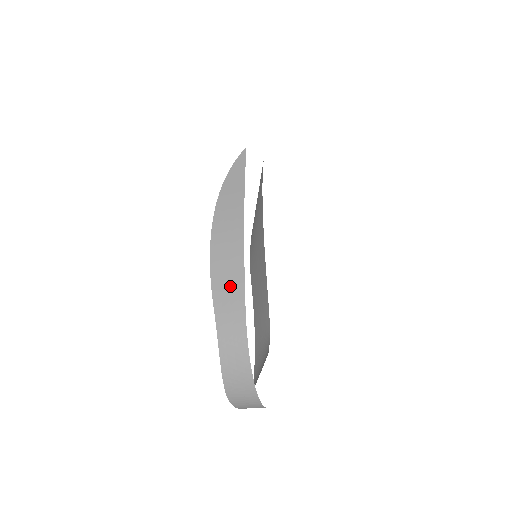
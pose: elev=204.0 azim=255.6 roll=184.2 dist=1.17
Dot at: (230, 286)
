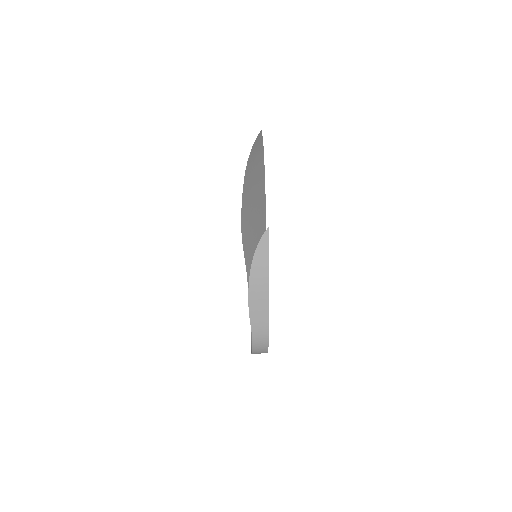
Dot at: (261, 318)
